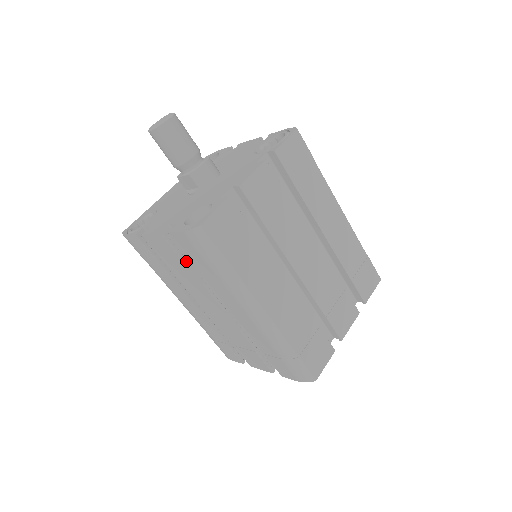
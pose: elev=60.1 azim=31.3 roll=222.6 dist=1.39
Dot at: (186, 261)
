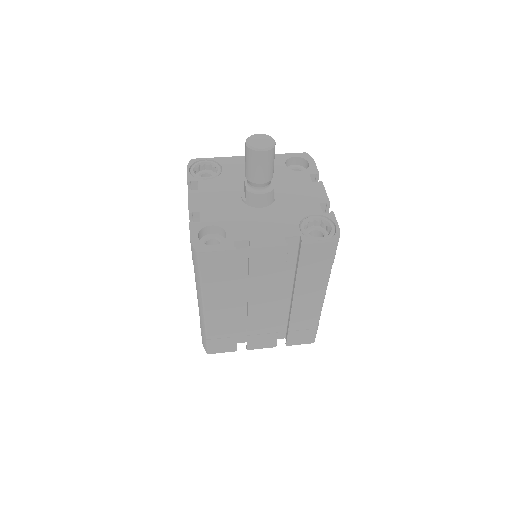
Dot at: occluded
